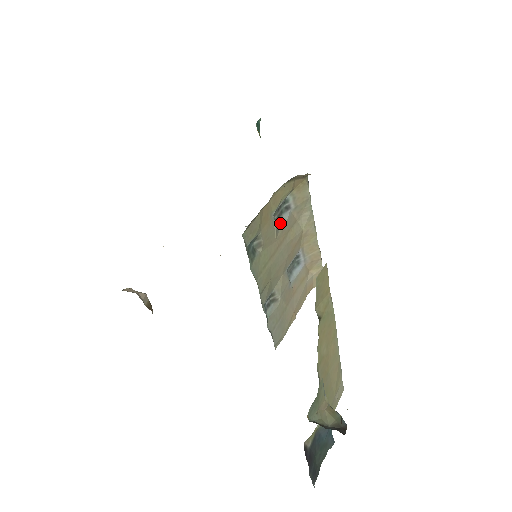
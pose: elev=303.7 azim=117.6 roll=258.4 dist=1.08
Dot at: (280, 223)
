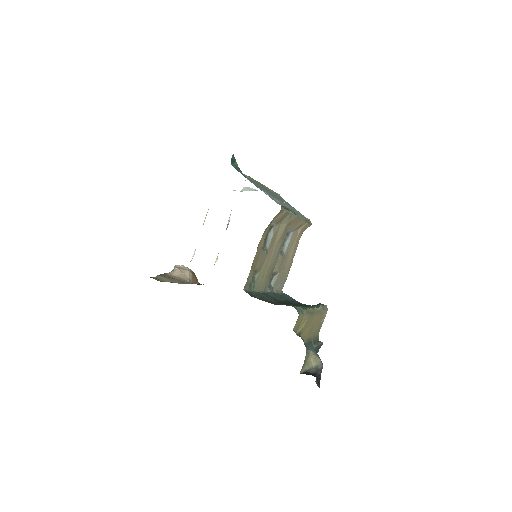
Dot at: (268, 243)
